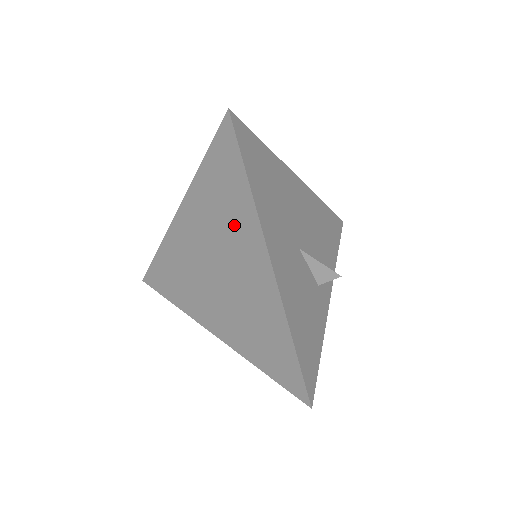
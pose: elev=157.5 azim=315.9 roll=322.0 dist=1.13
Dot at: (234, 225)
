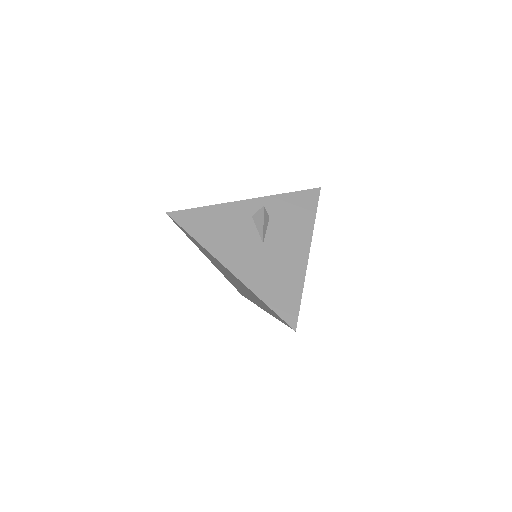
Dot at: (259, 303)
